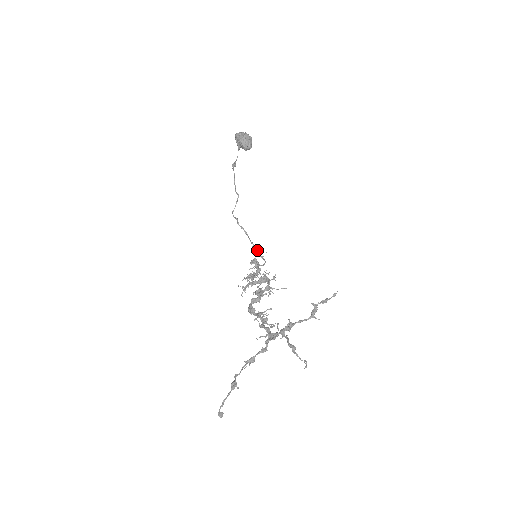
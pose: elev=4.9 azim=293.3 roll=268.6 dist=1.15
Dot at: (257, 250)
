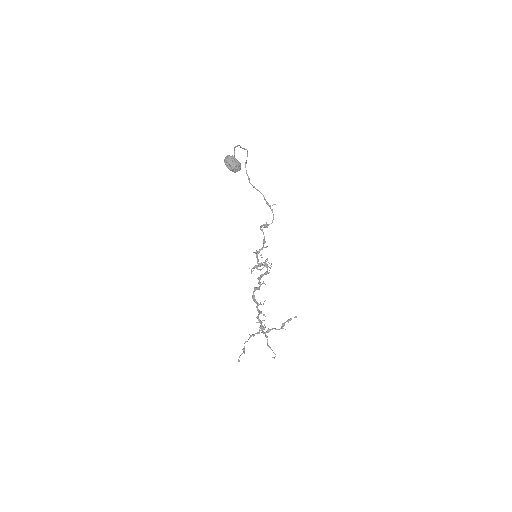
Dot at: (268, 203)
